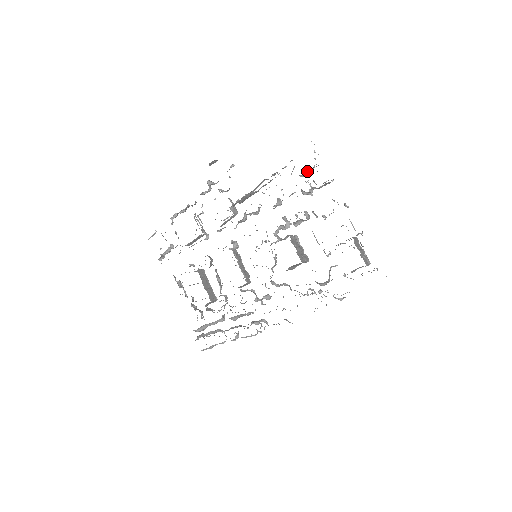
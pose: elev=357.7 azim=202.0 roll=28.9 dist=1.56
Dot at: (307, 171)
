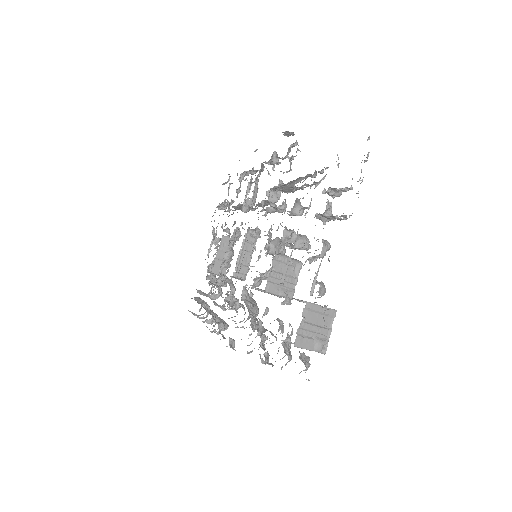
Dot at: (334, 190)
